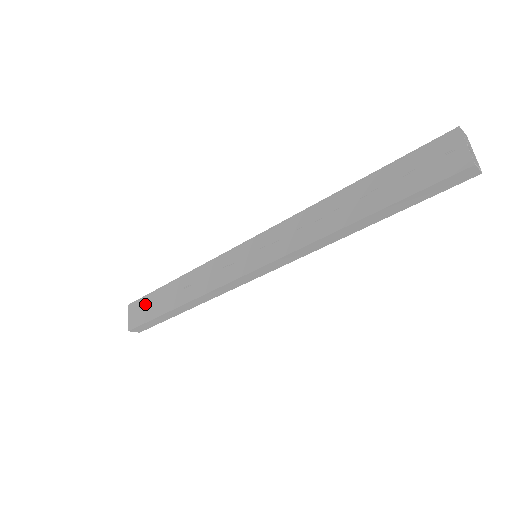
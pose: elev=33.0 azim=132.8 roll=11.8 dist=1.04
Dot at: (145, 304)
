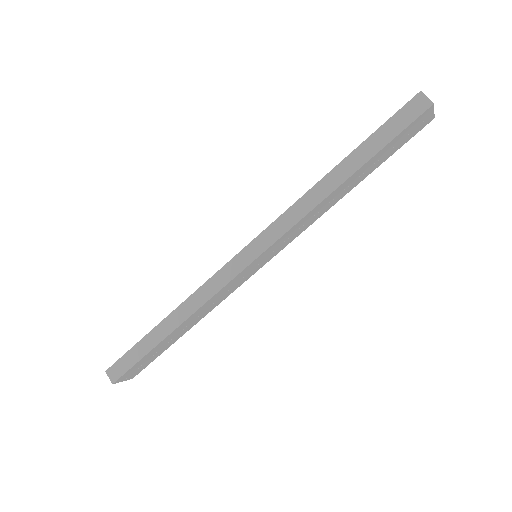
Dot at: occluded
